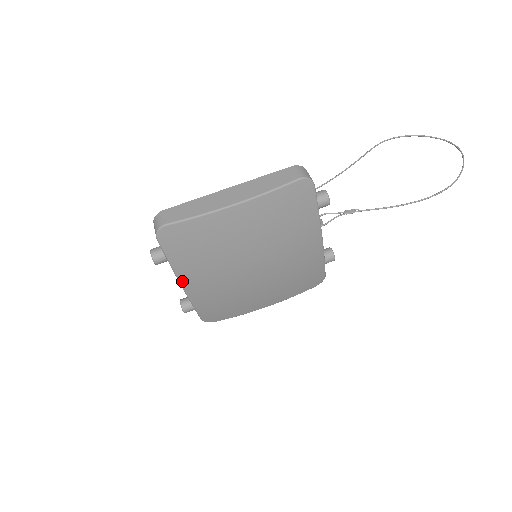
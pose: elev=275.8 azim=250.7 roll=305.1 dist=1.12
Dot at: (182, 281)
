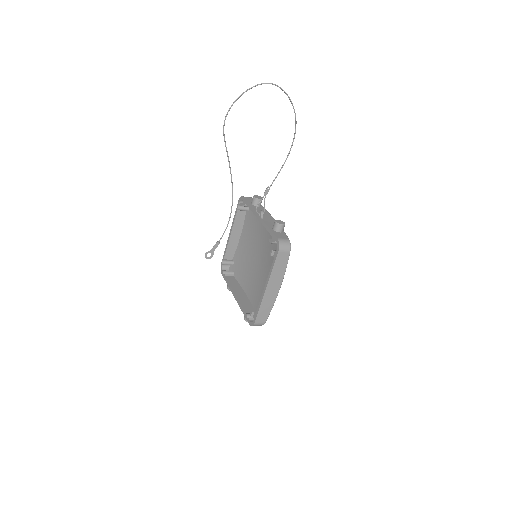
Dot at: occluded
